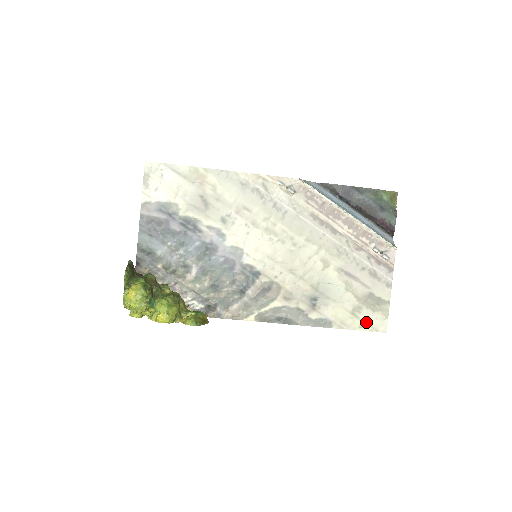
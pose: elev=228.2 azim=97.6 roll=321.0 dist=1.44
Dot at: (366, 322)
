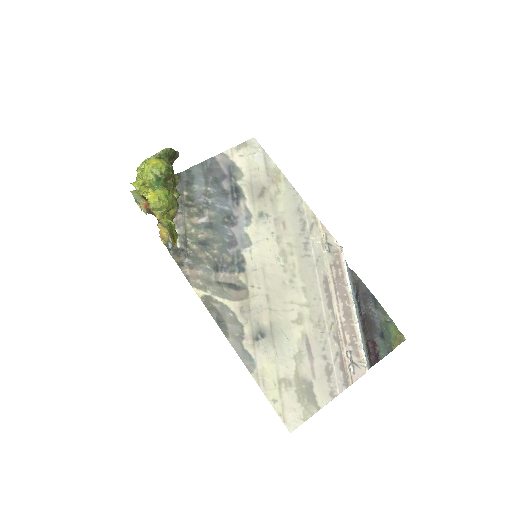
Dot at: (283, 402)
